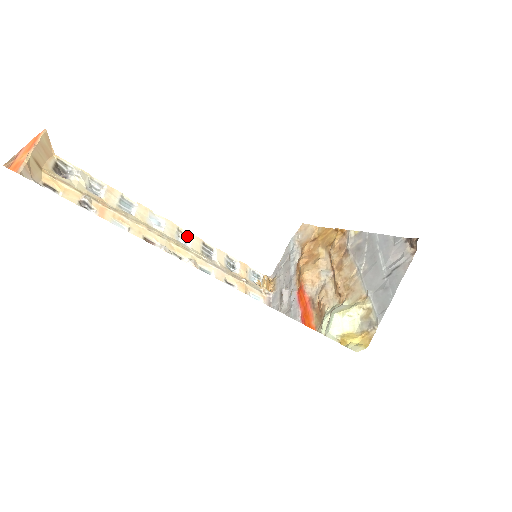
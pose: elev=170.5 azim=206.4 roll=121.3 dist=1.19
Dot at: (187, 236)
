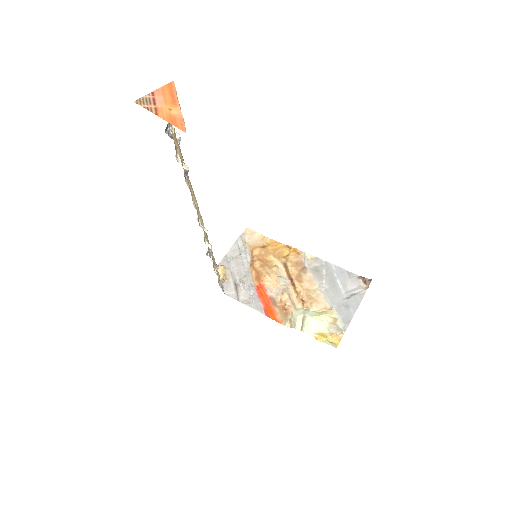
Dot at: occluded
